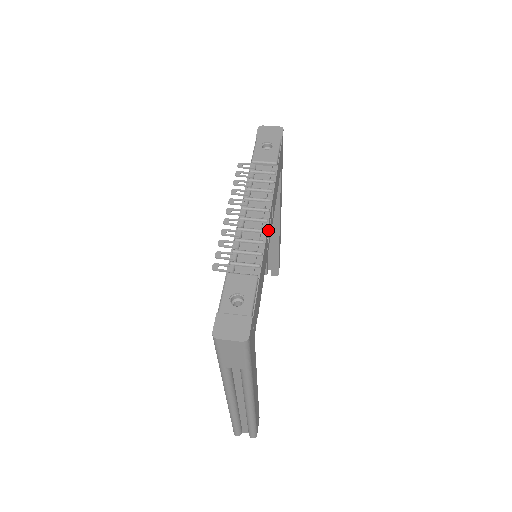
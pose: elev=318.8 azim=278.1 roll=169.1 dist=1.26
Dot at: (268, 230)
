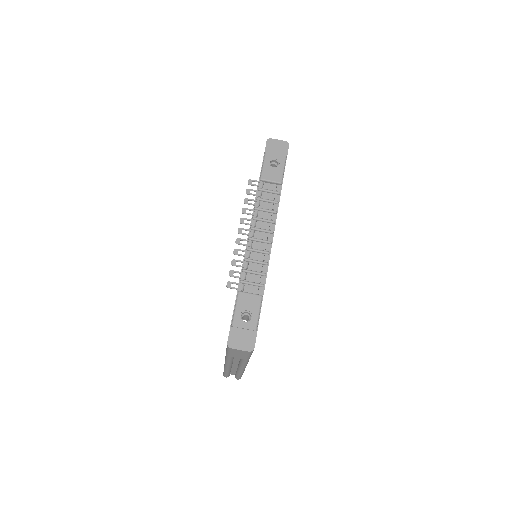
Dot at: occluded
